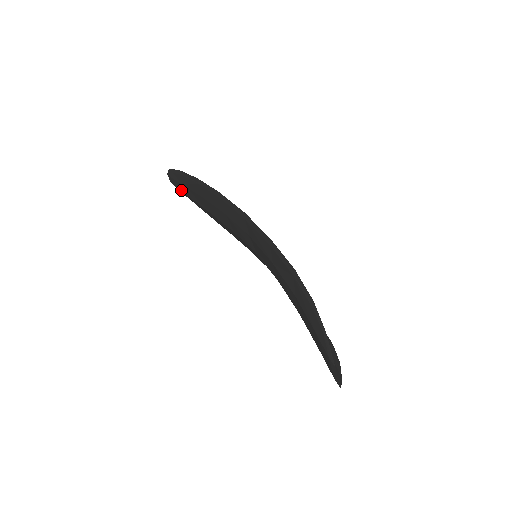
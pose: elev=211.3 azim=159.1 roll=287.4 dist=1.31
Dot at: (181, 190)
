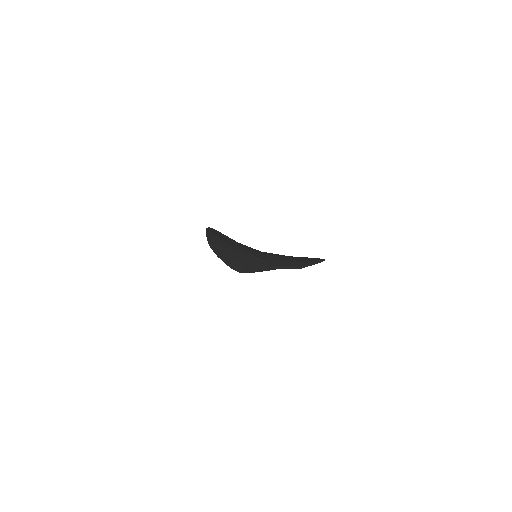
Dot at: (240, 270)
